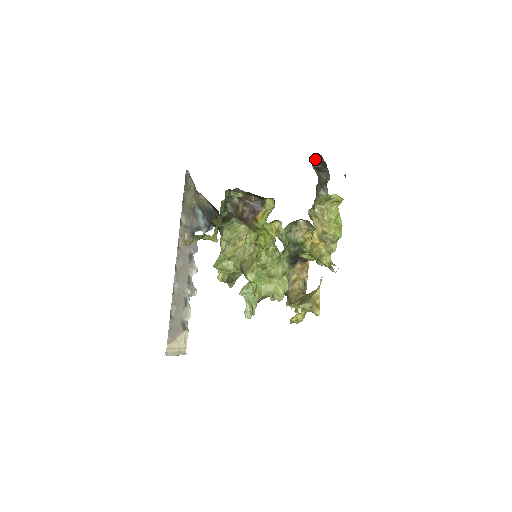
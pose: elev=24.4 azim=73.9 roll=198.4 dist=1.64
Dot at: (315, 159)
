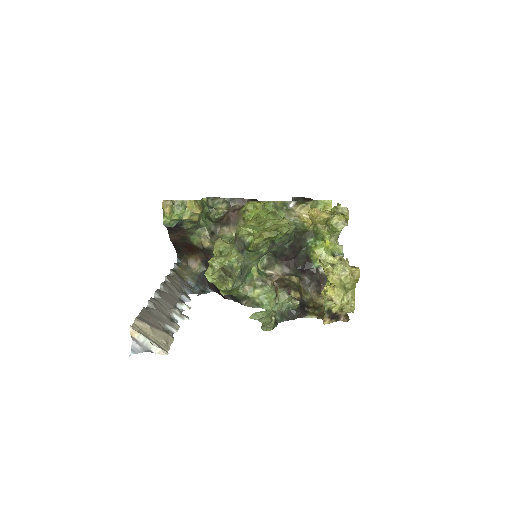
Dot at: occluded
